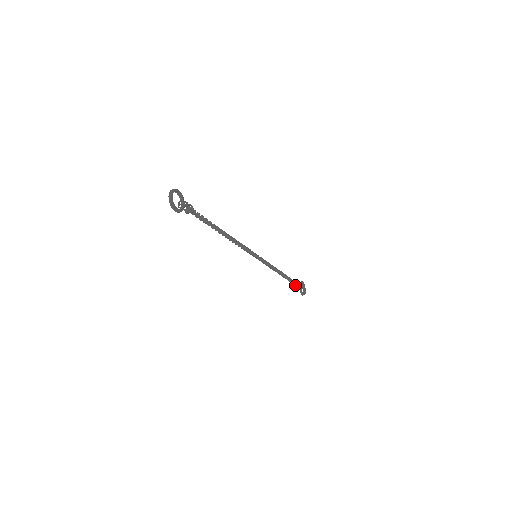
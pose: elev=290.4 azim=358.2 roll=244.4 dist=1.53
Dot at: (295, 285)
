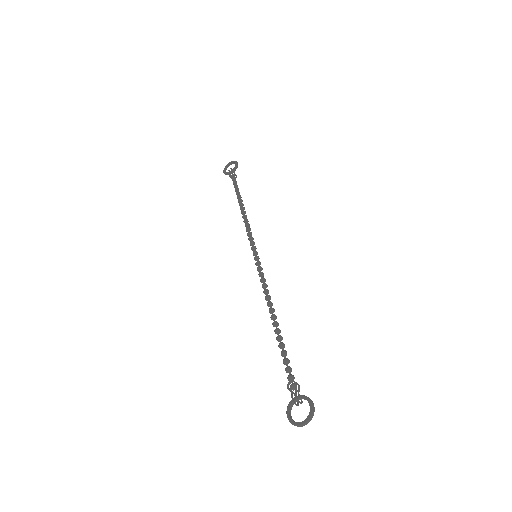
Dot at: (233, 180)
